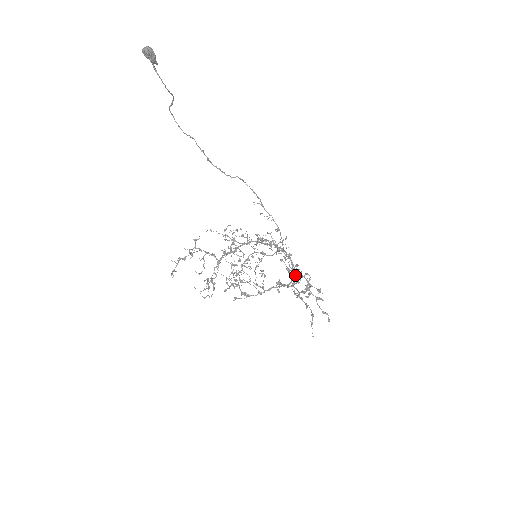
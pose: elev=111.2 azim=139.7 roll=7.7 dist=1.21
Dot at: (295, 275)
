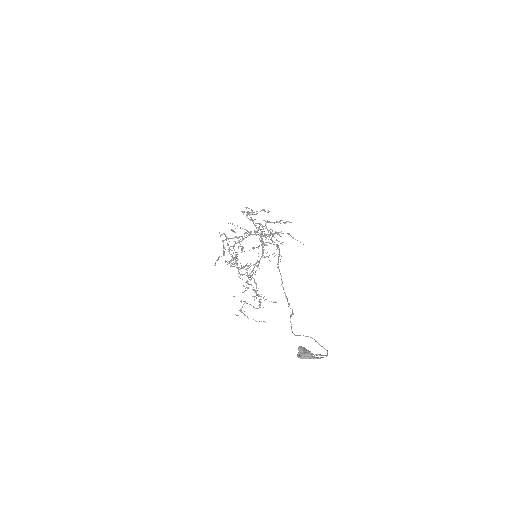
Dot at: occluded
